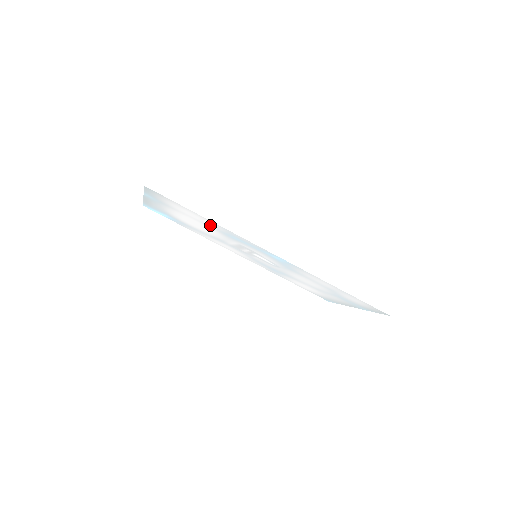
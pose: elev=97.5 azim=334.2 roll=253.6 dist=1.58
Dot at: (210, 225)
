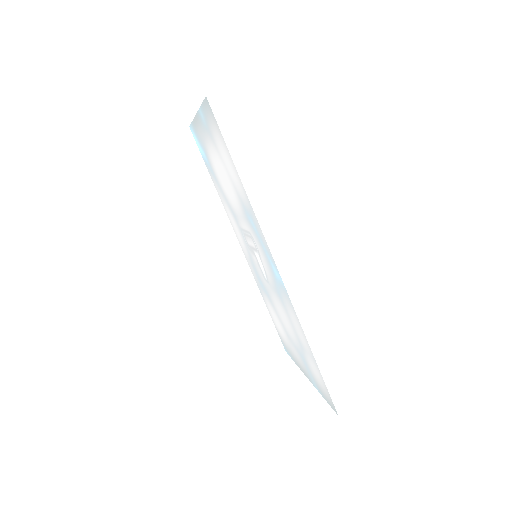
Dot at: (238, 189)
